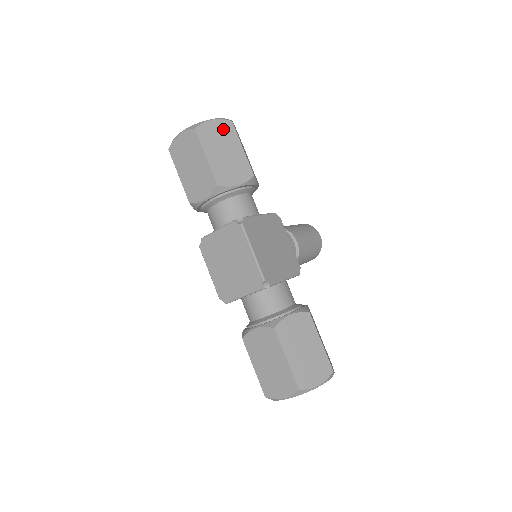
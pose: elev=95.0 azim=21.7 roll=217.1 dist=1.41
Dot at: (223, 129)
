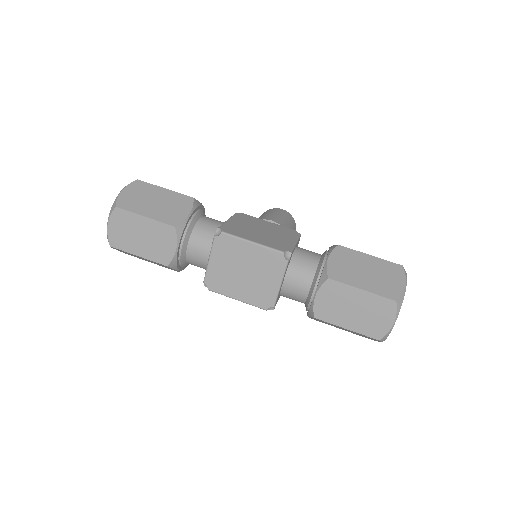
Dot at: (136, 189)
